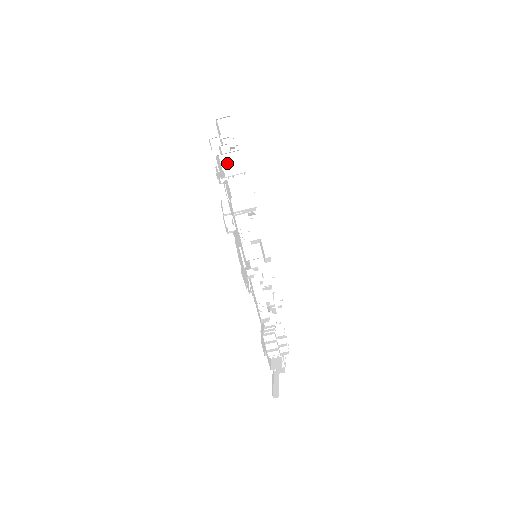
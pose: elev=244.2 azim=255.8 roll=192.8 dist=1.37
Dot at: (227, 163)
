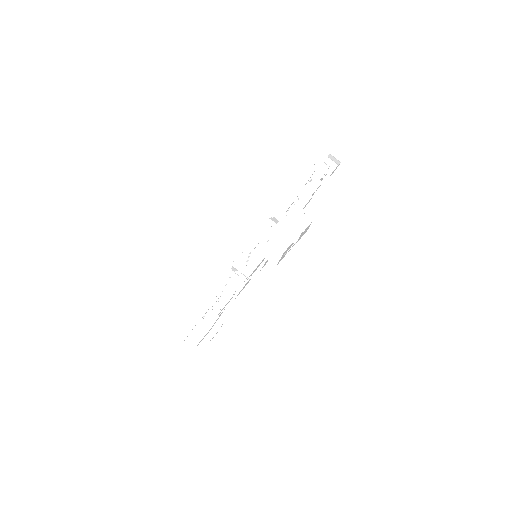
Dot at: (294, 217)
